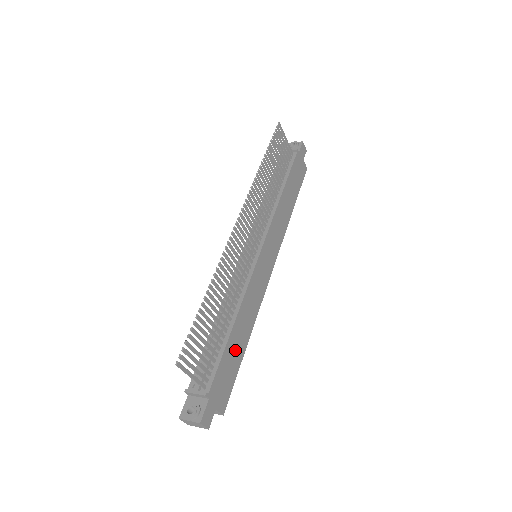
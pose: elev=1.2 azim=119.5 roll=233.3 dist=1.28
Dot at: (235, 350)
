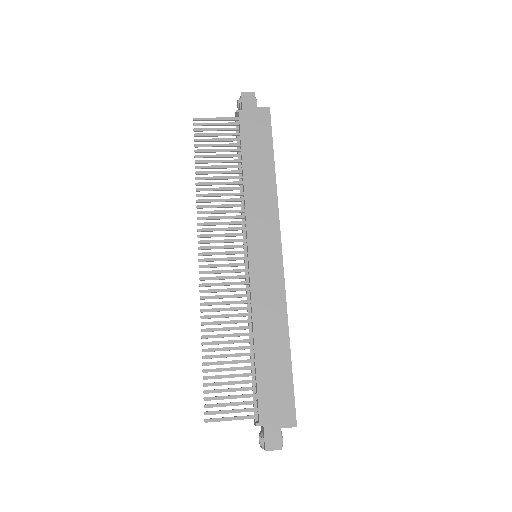
Dot at: (273, 364)
